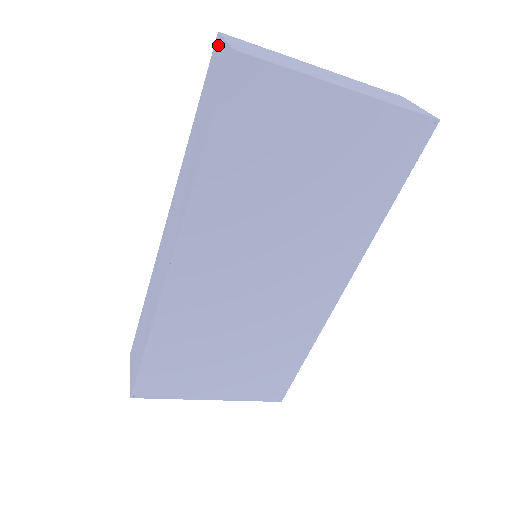
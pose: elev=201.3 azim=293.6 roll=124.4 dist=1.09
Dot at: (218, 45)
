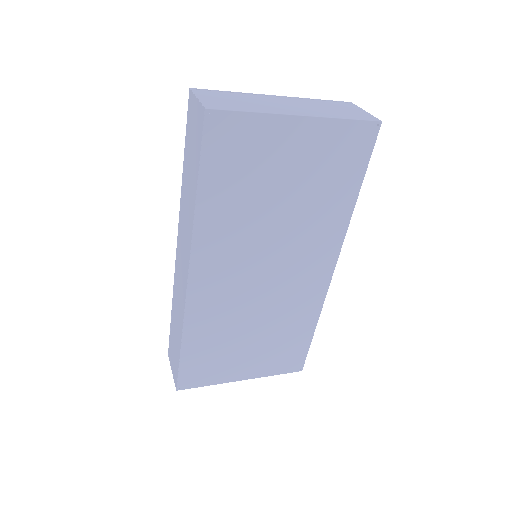
Dot at: (192, 100)
